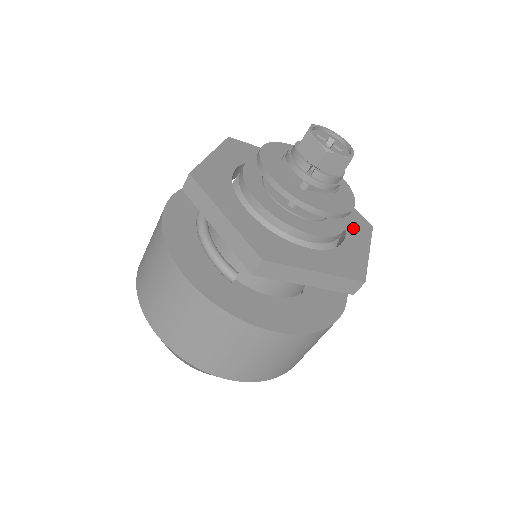
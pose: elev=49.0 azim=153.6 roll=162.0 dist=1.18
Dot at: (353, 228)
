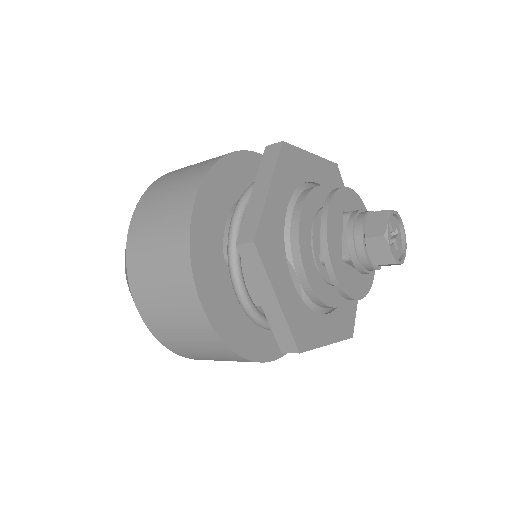
Dot at: occluded
